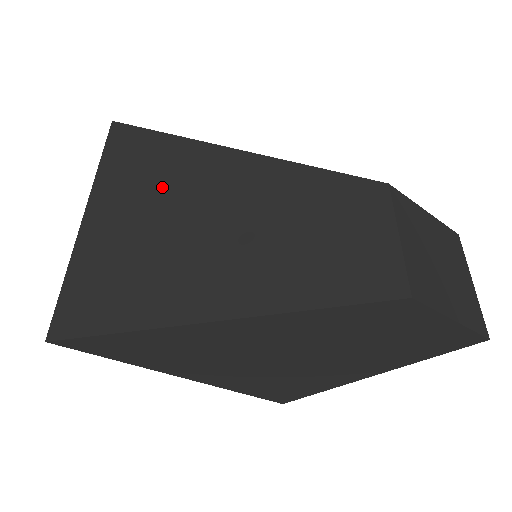
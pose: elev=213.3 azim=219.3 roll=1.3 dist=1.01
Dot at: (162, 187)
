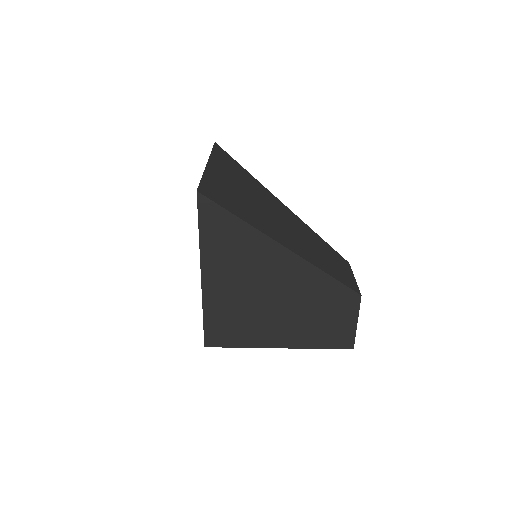
Dot at: (251, 188)
